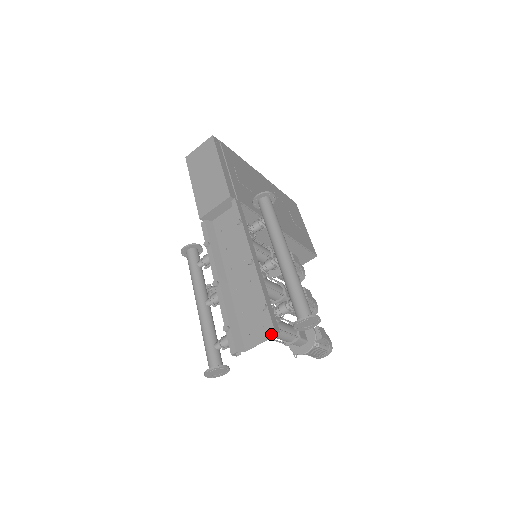
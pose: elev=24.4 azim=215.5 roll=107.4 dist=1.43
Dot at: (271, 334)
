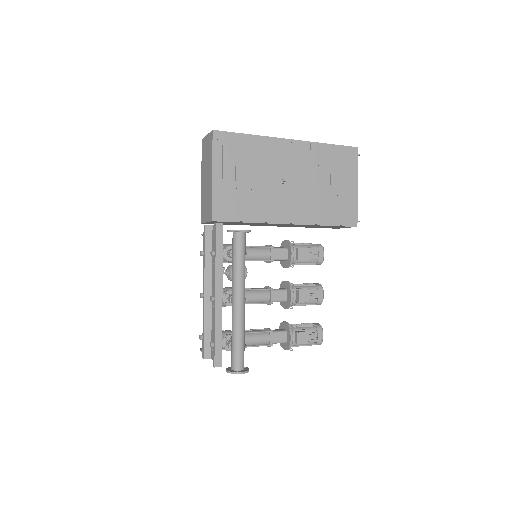
Dot at: occluded
